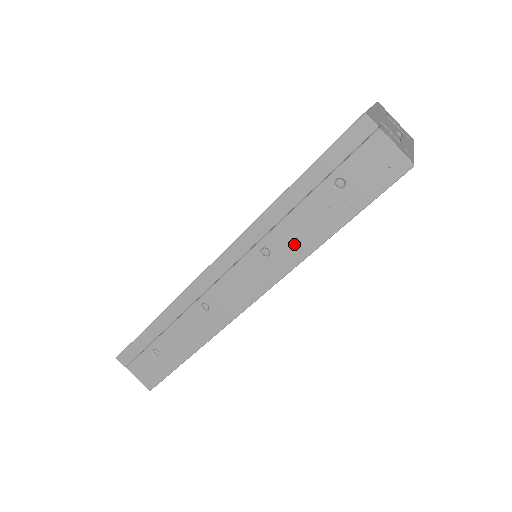
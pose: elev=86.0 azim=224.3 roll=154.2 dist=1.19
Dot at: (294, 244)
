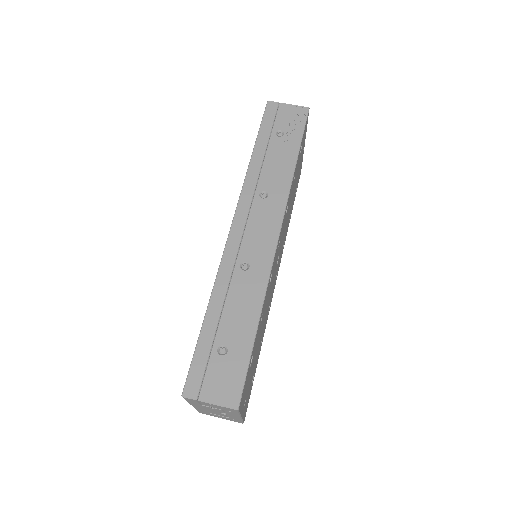
Dot at: (278, 178)
